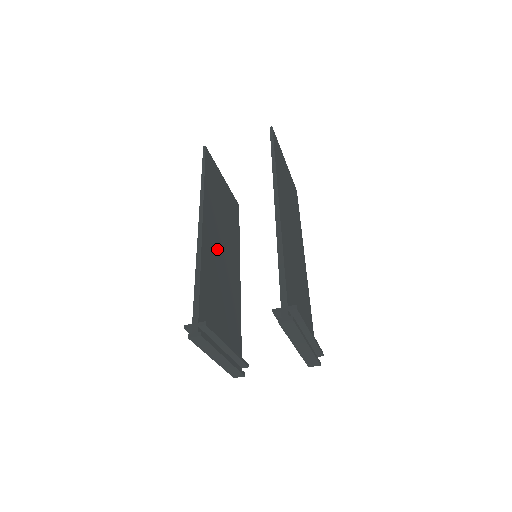
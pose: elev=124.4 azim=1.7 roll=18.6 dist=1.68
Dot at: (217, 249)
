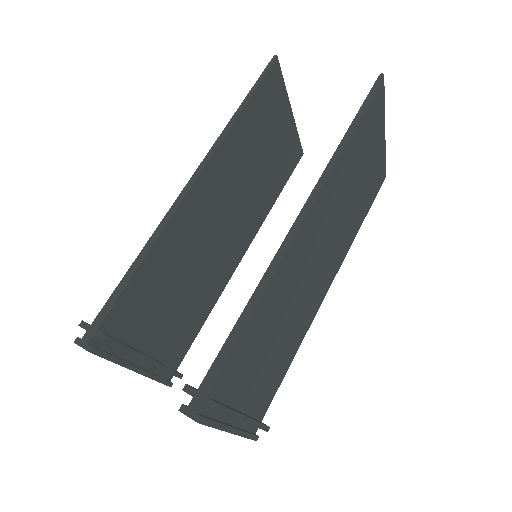
Dot at: (211, 219)
